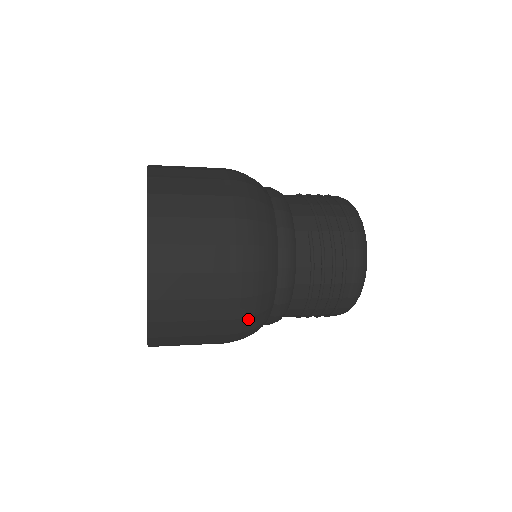
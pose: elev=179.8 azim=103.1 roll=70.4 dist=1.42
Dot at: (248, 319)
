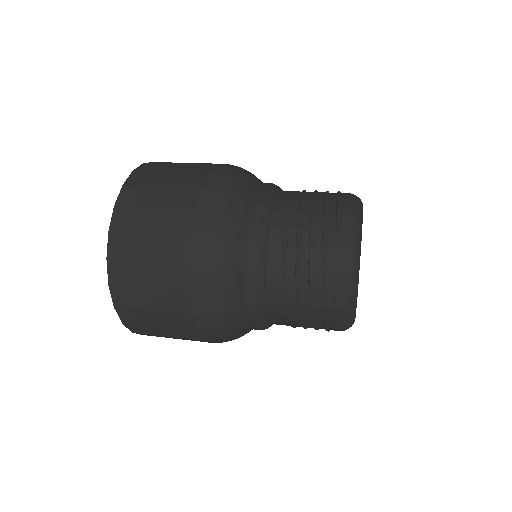
Dot at: (209, 317)
